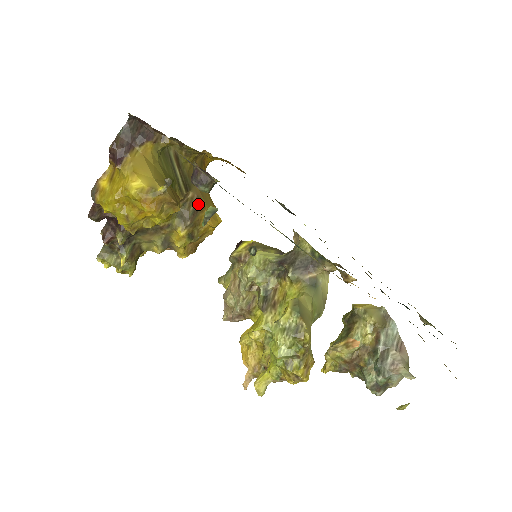
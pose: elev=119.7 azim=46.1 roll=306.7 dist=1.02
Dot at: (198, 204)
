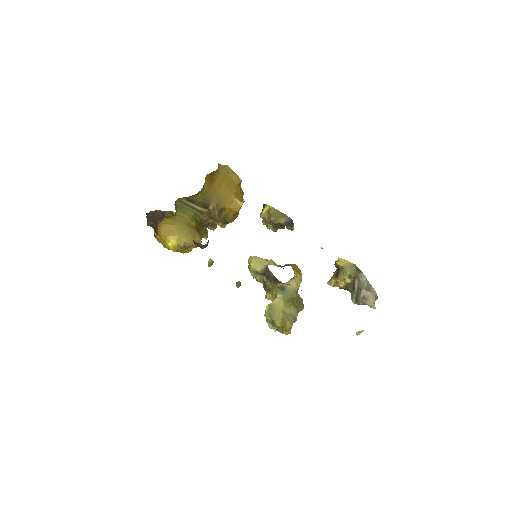
Dot at: (219, 209)
